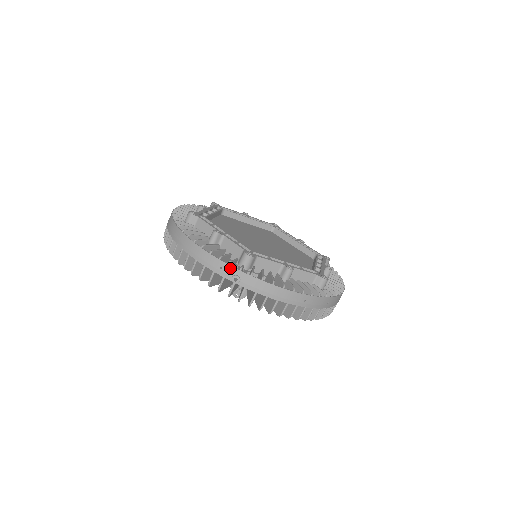
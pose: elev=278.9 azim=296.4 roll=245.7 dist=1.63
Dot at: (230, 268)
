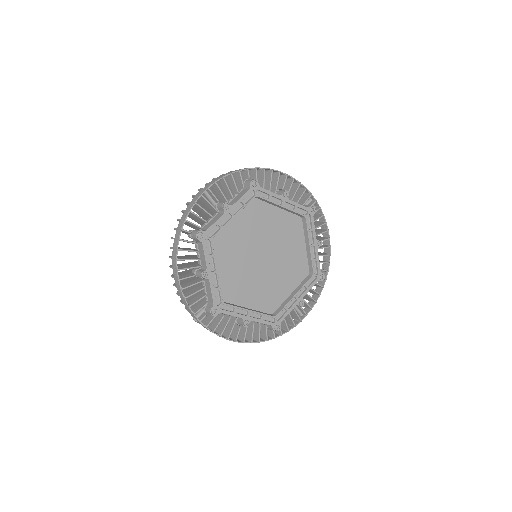
Dot at: (193, 315)
